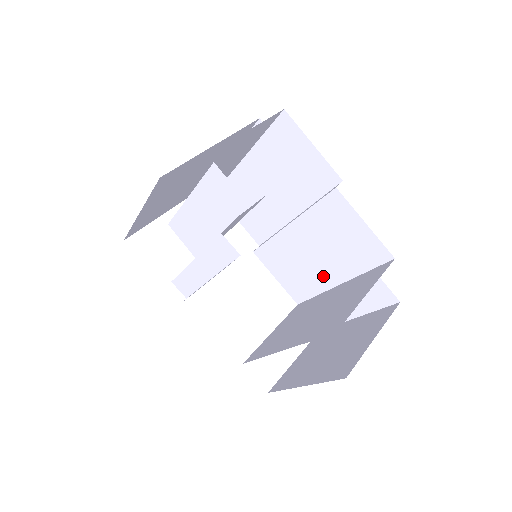
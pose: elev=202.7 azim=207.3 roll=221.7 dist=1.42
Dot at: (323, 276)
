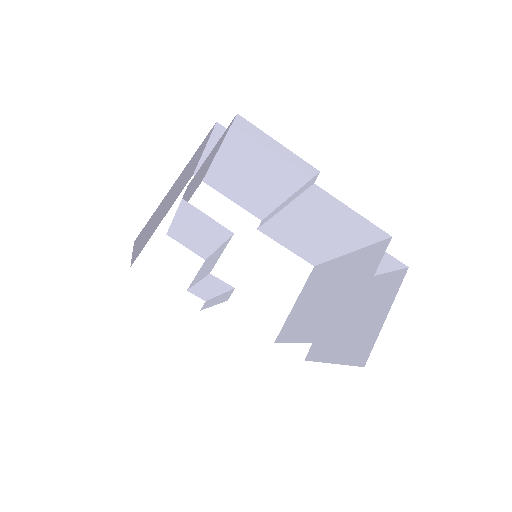
Dot at: (329, 248)
